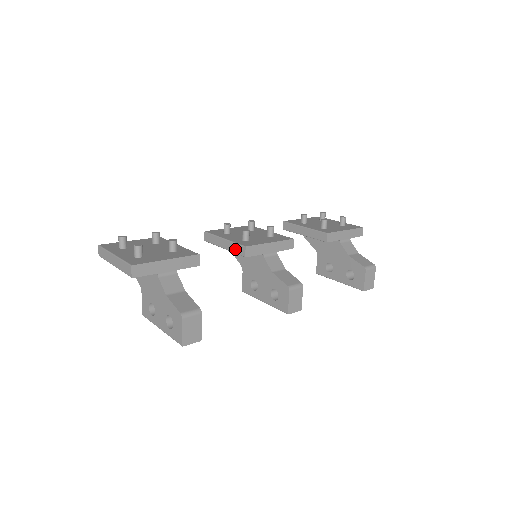
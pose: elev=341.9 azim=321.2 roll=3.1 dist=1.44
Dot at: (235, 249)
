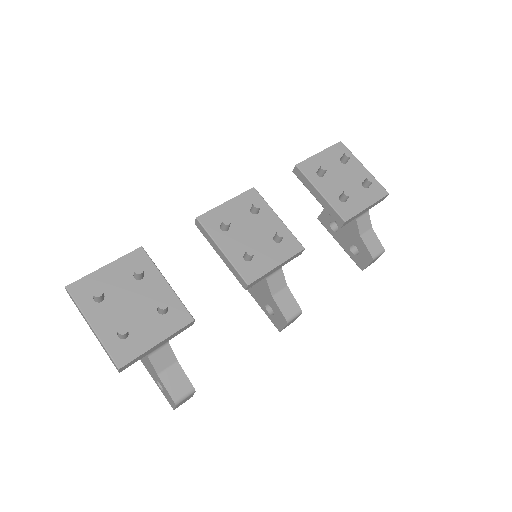
Dot at: (234, 273)
